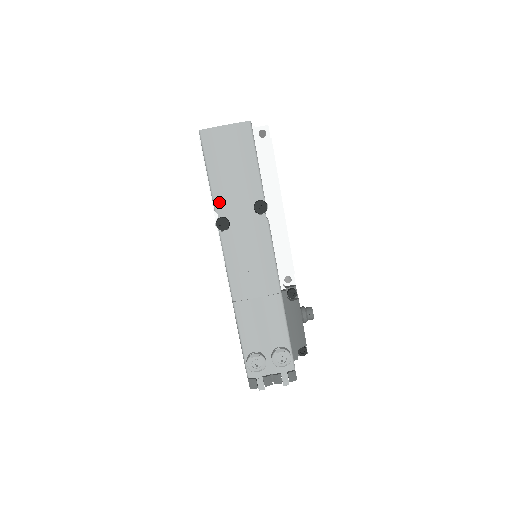
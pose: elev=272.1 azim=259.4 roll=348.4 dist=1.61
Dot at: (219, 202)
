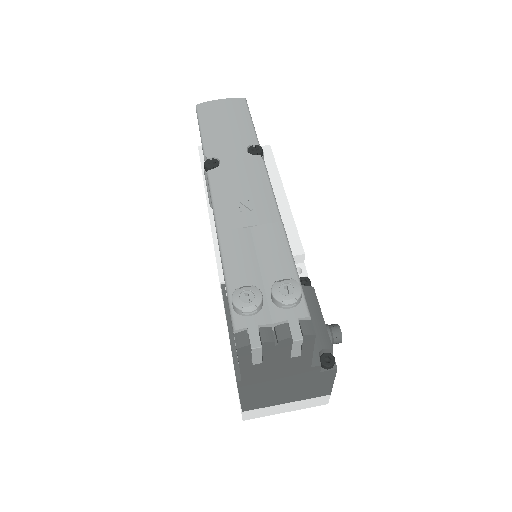
Dot at: (209, 147)
